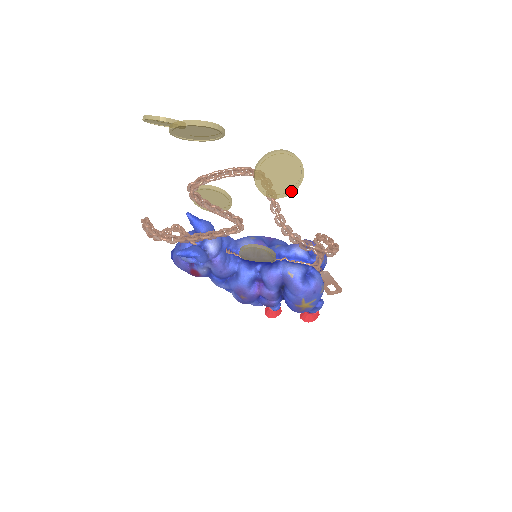
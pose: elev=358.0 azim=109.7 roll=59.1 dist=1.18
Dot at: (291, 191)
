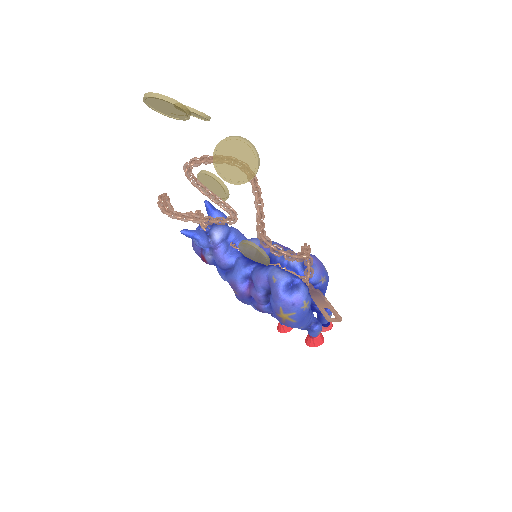
Dot at: (247, 179)
